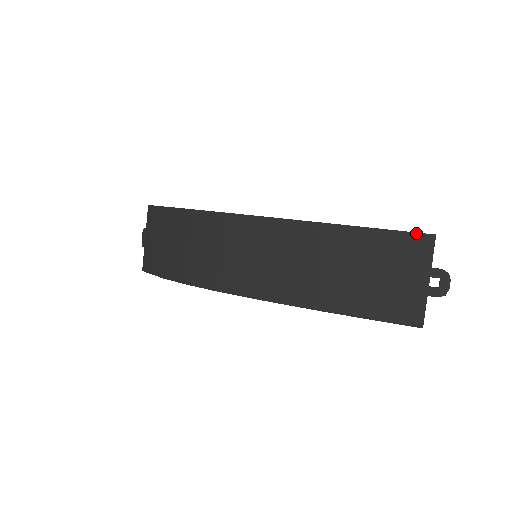
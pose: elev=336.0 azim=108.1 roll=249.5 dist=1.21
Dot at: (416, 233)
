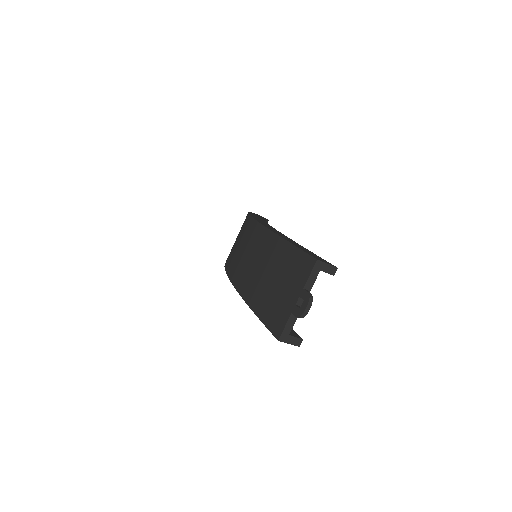
Dot at: (308, 255)
